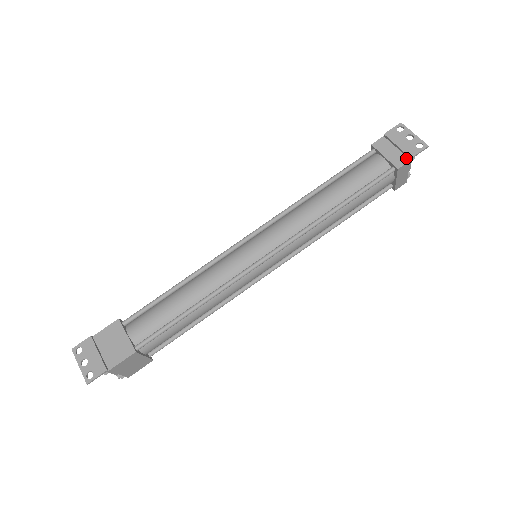
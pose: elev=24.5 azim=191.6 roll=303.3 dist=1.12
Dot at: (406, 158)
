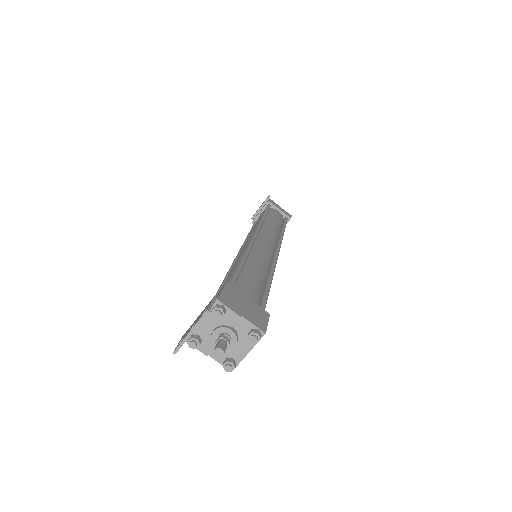
Dot at: (267, 201)
